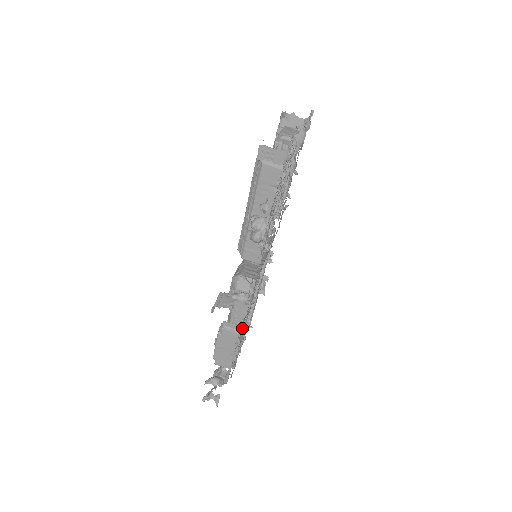
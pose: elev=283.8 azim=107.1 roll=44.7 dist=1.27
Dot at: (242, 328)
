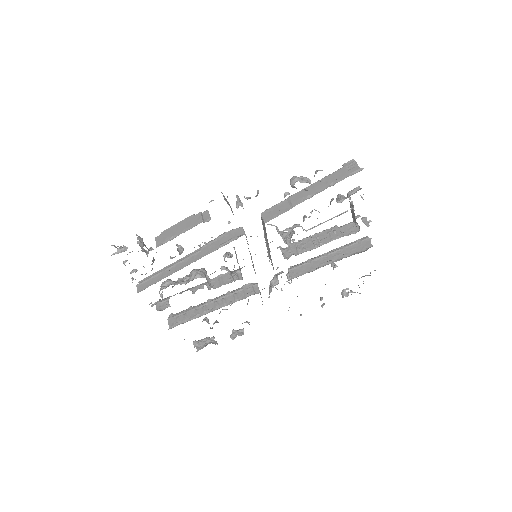
Dot at: (191, 262)
